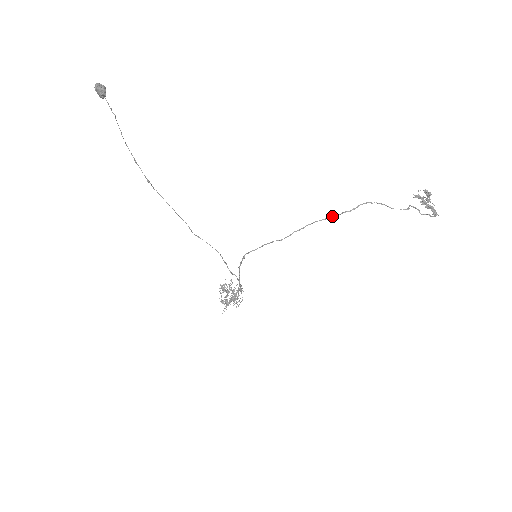
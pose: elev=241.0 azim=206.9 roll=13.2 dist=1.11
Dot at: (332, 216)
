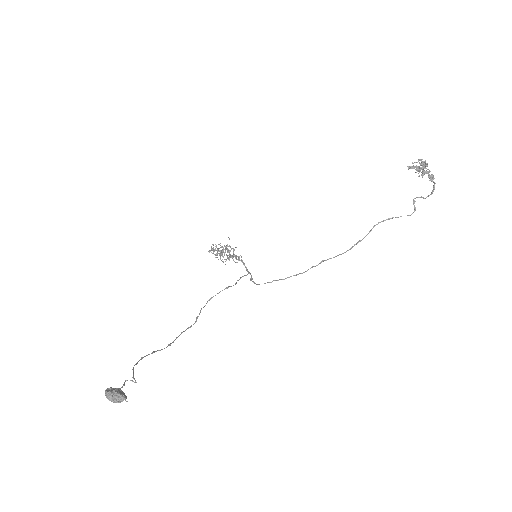
Dot at: (345, 252)
